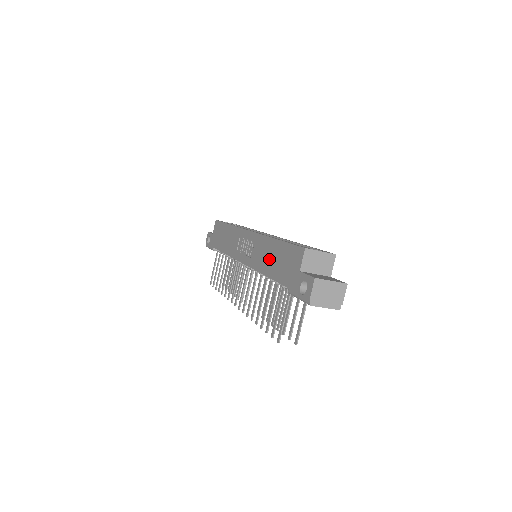
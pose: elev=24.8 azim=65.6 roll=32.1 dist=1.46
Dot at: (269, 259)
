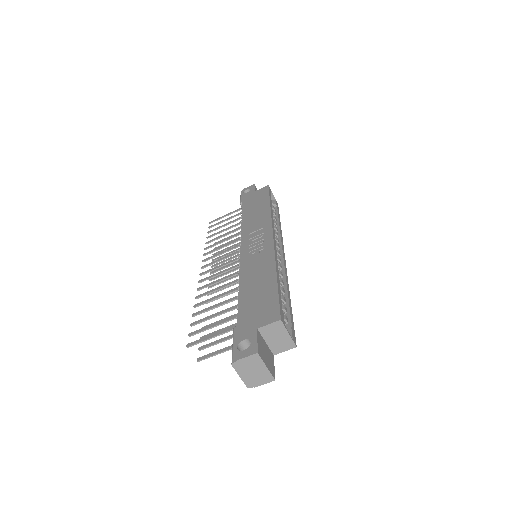
Dot at: (255, 281)
